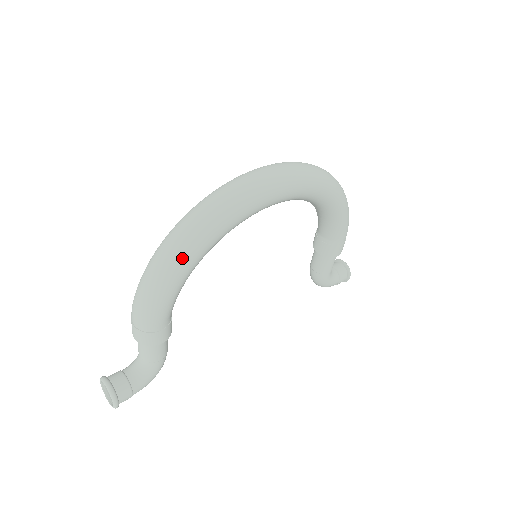
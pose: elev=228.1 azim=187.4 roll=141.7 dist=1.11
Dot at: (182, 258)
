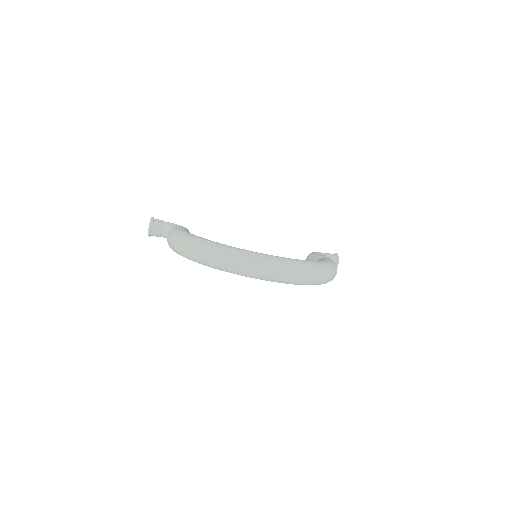
Dot at: (193, 260)
